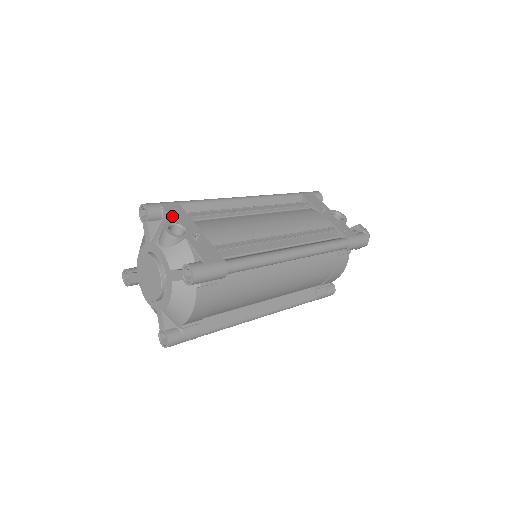
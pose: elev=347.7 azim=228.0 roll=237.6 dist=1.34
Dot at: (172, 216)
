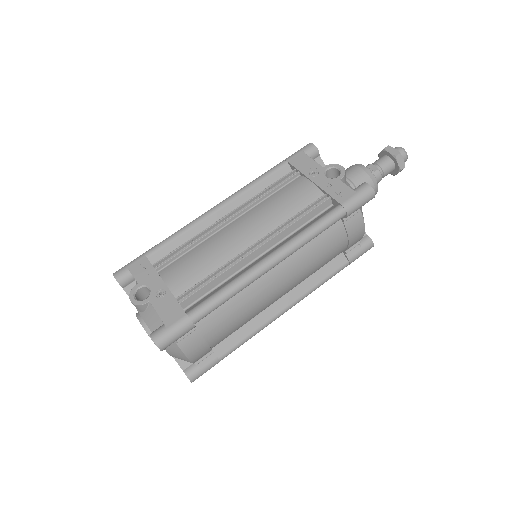
Dot at: (138, 278)
